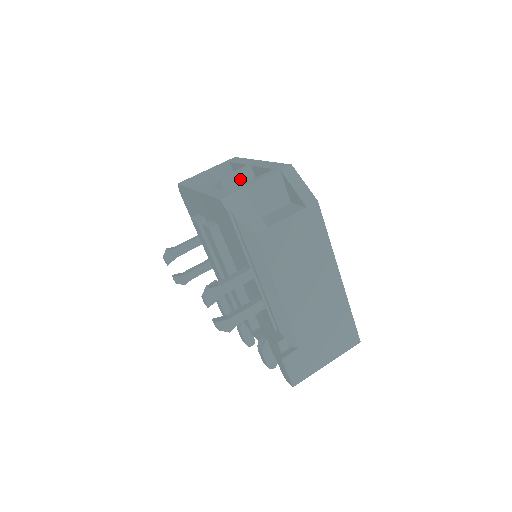
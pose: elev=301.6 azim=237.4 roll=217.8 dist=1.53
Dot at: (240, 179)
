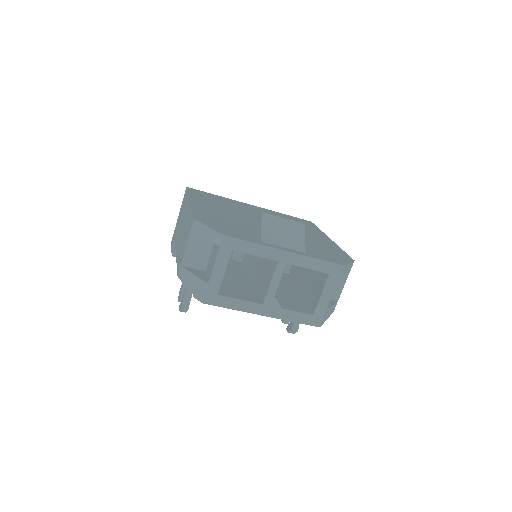
Dot at: occluded
